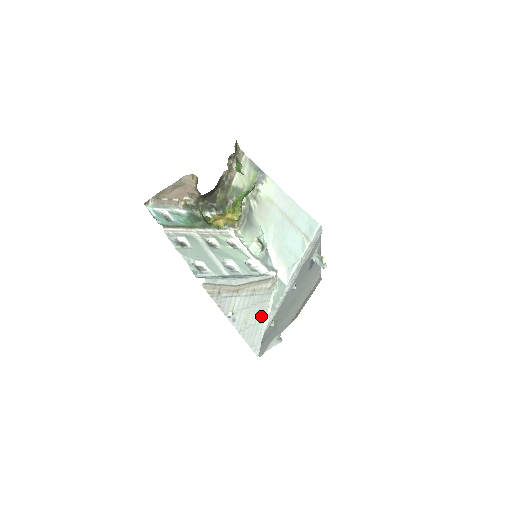
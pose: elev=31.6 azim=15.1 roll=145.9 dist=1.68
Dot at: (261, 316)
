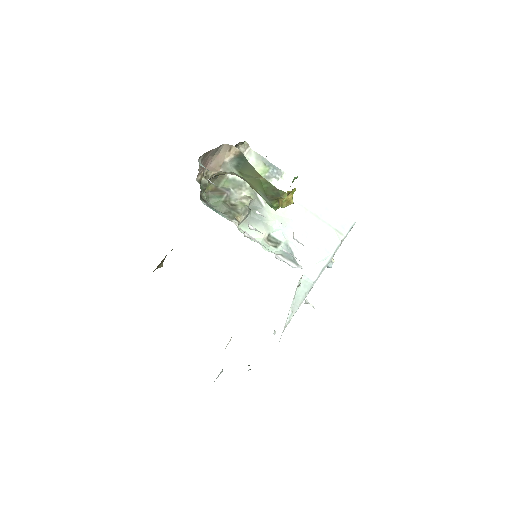
Dot at: occluded
